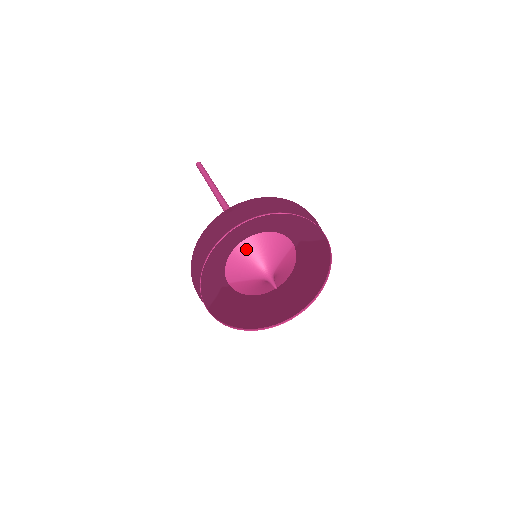
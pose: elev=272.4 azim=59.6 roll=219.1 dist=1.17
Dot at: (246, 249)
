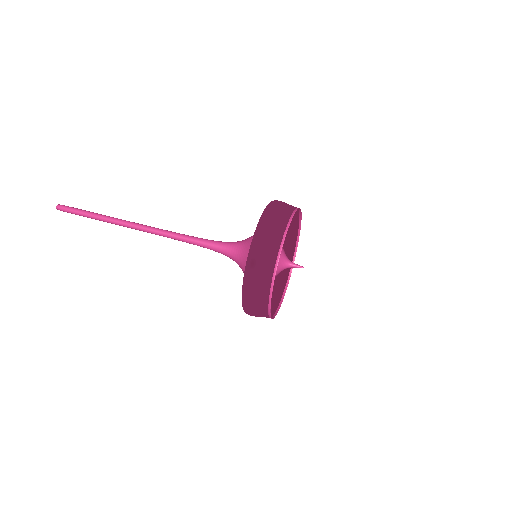
Dot at: occluded
